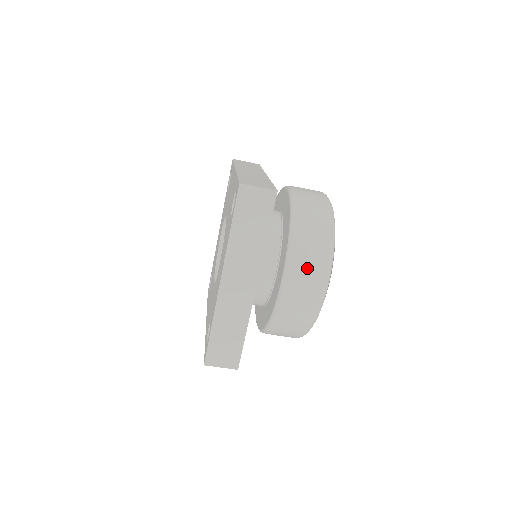
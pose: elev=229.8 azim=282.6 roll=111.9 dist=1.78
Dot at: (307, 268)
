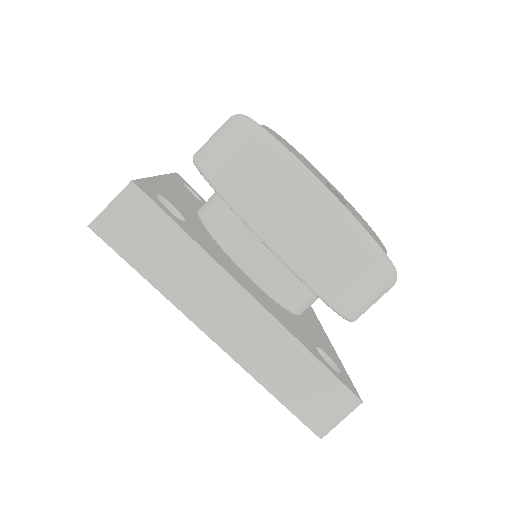
Dot at: (284, 210)
